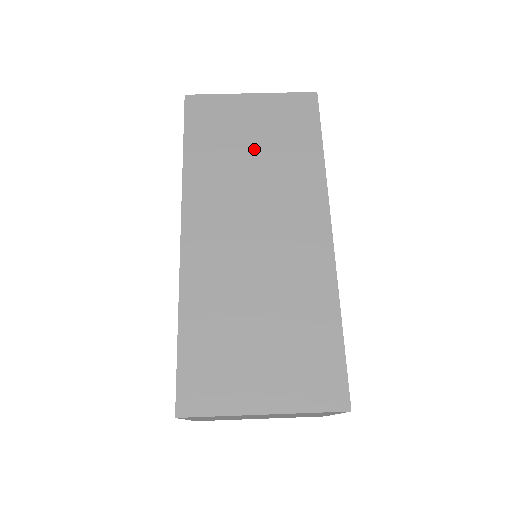
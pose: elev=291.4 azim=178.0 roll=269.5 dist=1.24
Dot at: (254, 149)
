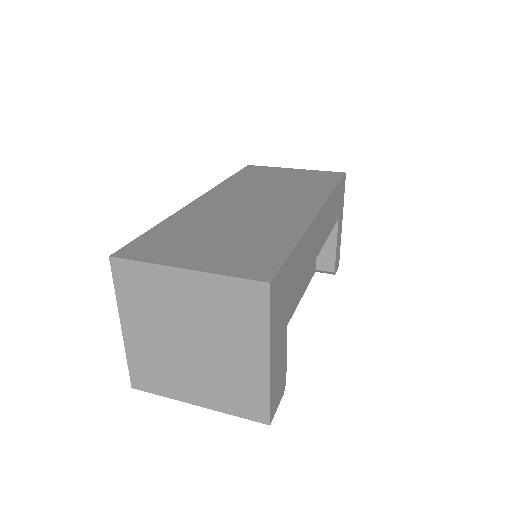
Dot at: (281, 182)
